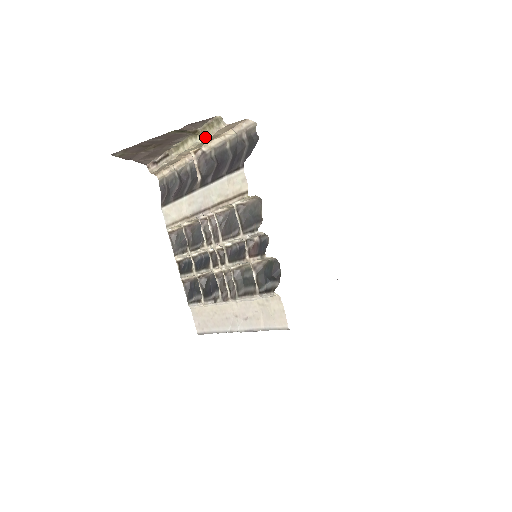
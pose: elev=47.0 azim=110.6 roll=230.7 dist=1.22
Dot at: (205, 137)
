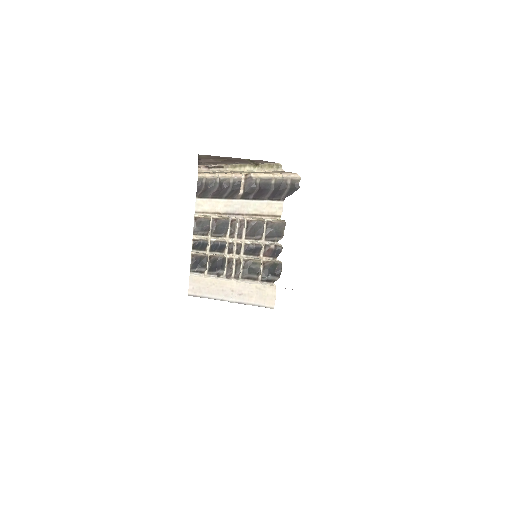
Dot at: (262, 170)
